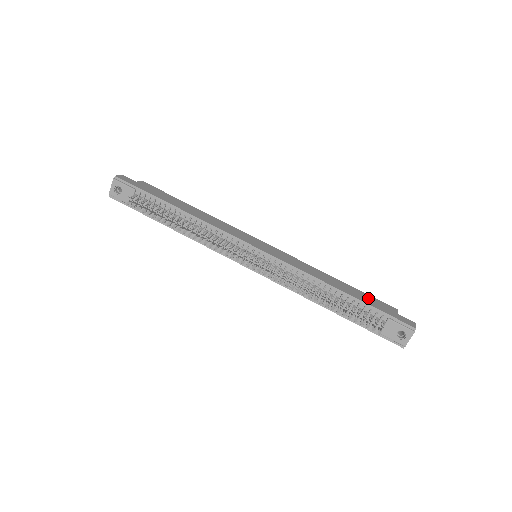
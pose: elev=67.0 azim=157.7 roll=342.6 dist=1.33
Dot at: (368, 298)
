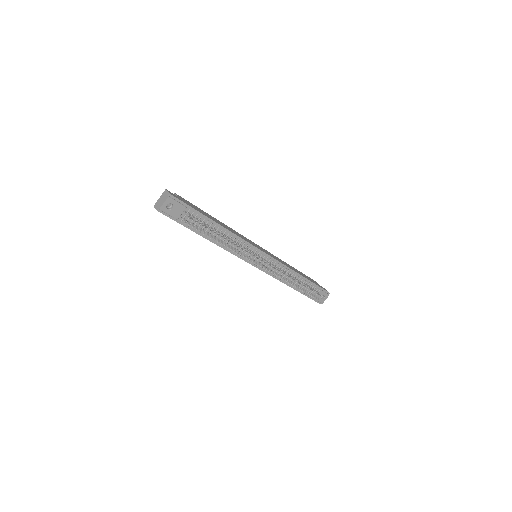
Dot at: occluded
